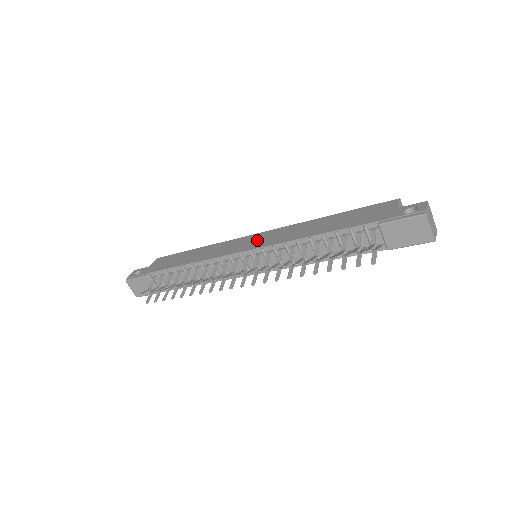
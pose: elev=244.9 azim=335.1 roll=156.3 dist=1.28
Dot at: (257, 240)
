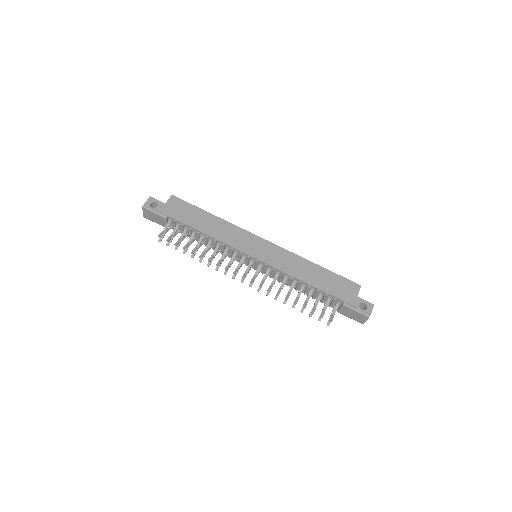
Dot at: (263, 250)
